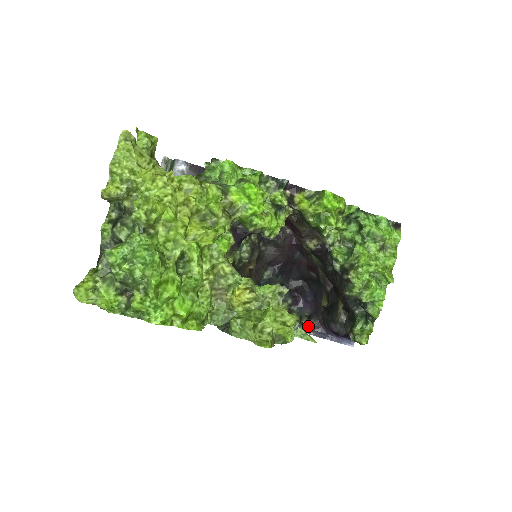
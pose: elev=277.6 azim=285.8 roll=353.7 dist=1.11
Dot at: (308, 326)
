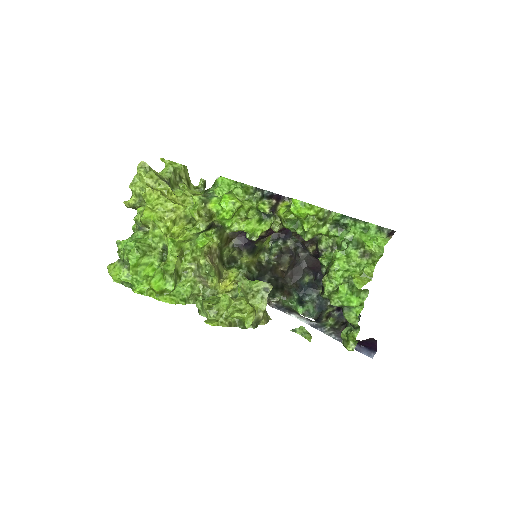
Dot at: (337, 331)
